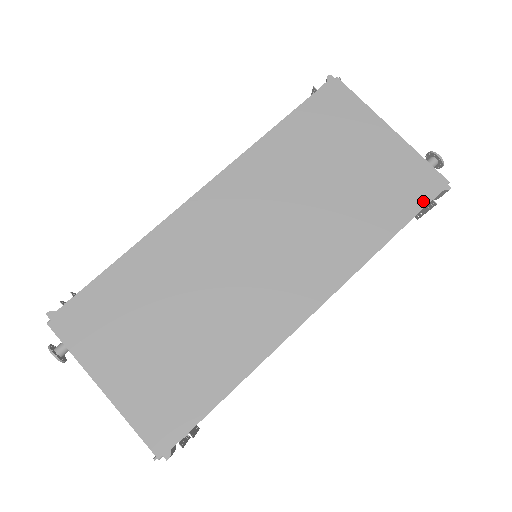
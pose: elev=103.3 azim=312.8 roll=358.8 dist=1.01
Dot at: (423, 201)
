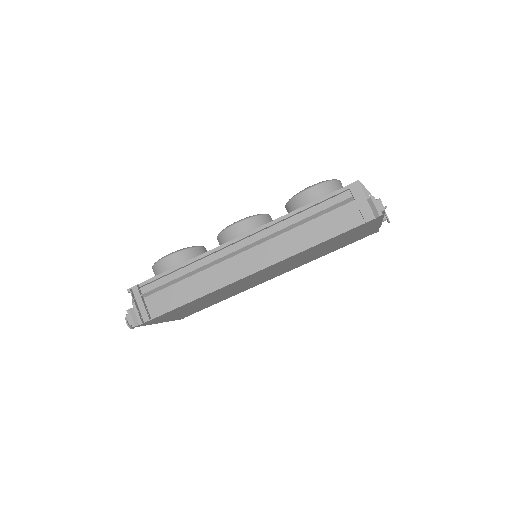
Dot at: (360, 239)
